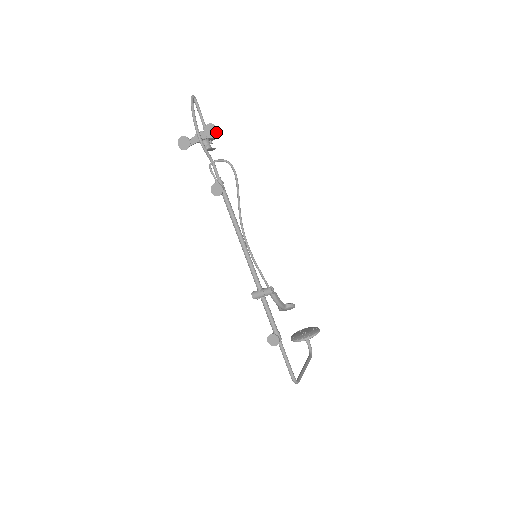
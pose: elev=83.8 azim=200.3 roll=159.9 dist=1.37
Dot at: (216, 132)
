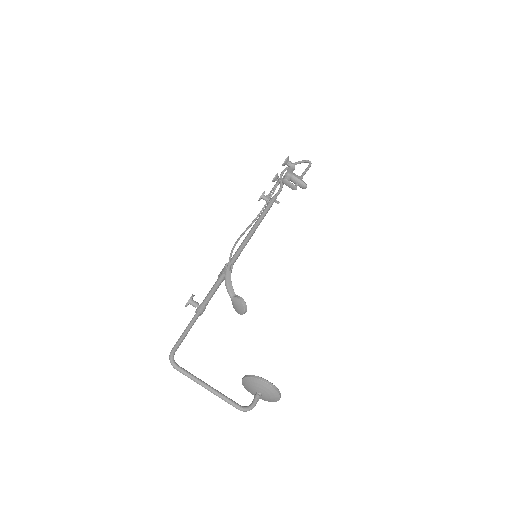
Dot at: (285, 160)
